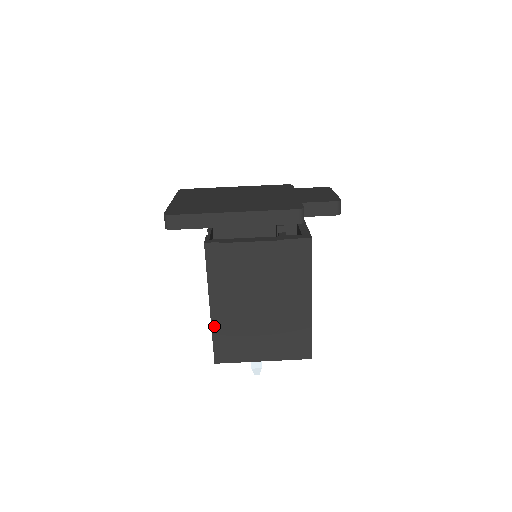
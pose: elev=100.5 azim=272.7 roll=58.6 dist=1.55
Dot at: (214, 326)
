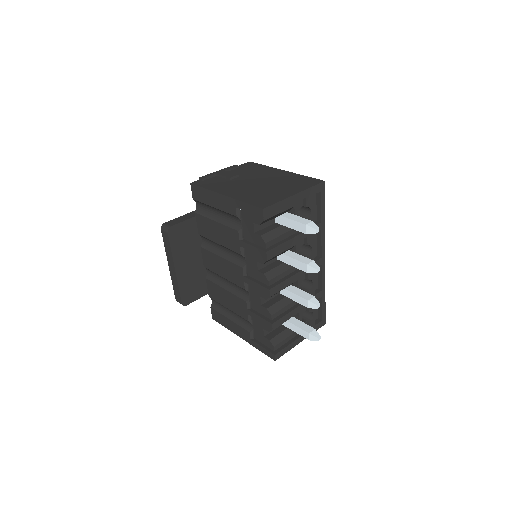
Dot at: (238, 199)
